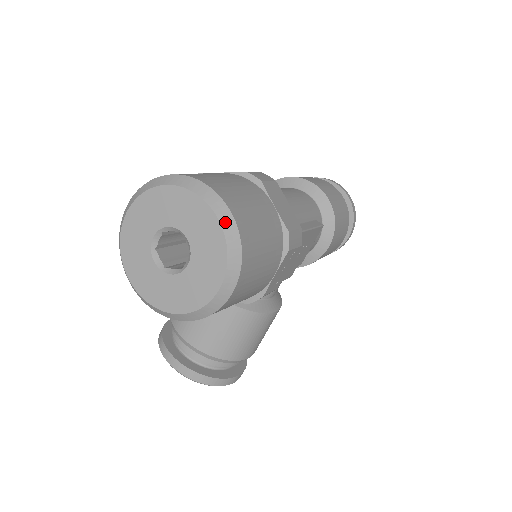
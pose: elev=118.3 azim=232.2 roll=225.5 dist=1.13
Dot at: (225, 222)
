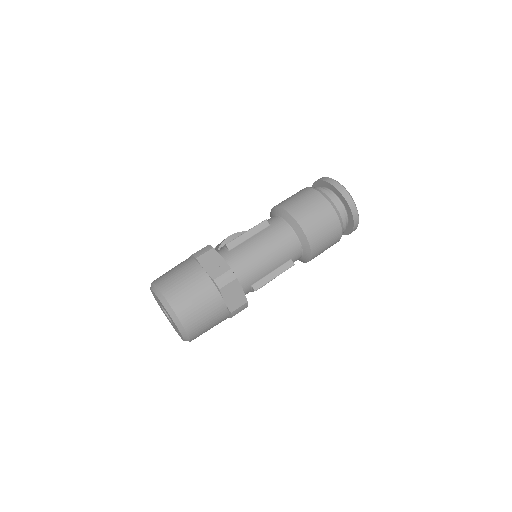
Dot at: (181, 330)
